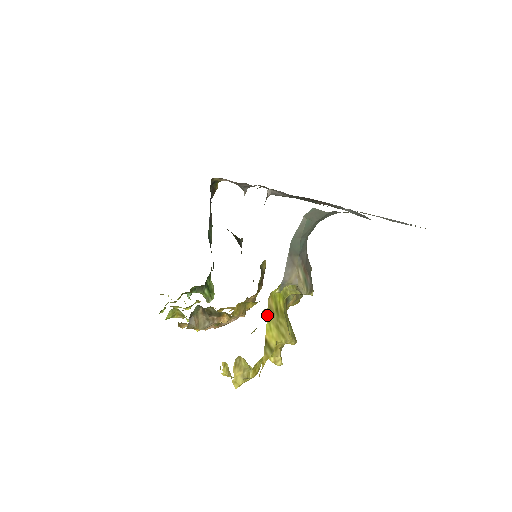
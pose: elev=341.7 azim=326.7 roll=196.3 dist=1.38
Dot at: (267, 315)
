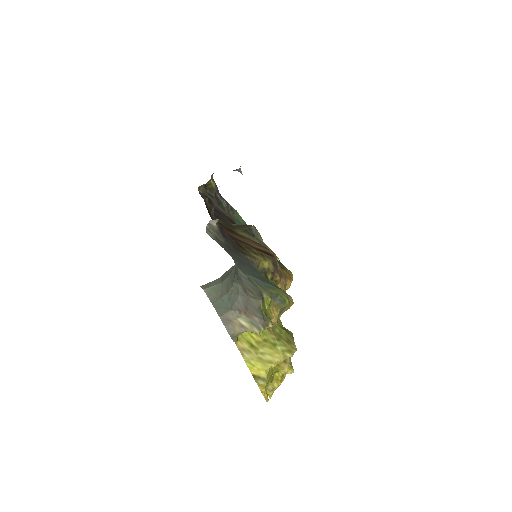
Dot at: occluded
